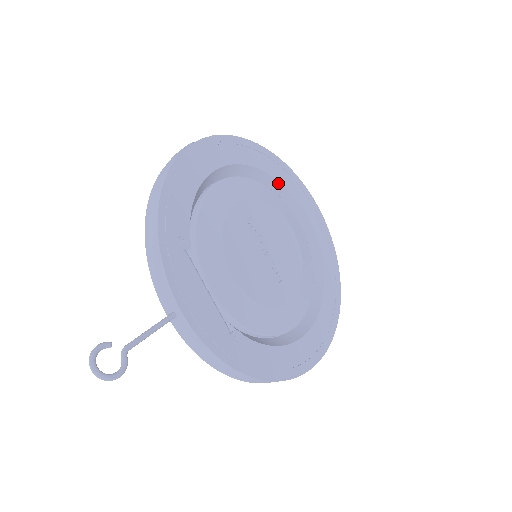
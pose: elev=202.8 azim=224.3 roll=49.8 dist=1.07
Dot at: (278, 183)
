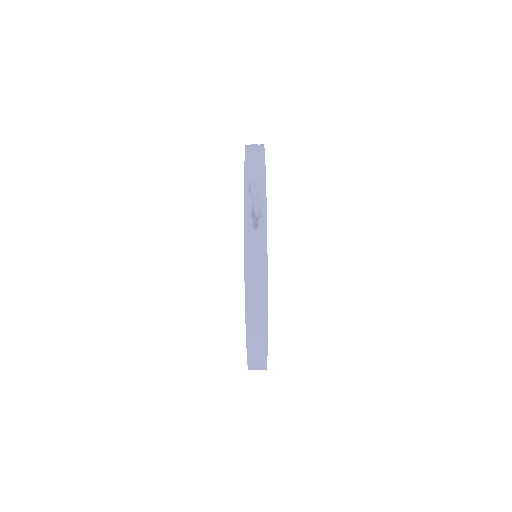
Dot at: occluded
